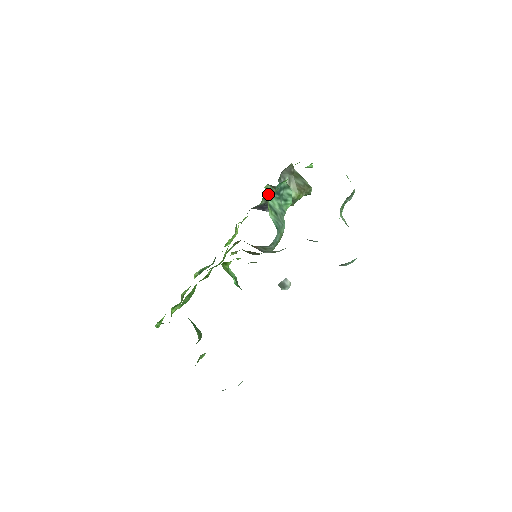
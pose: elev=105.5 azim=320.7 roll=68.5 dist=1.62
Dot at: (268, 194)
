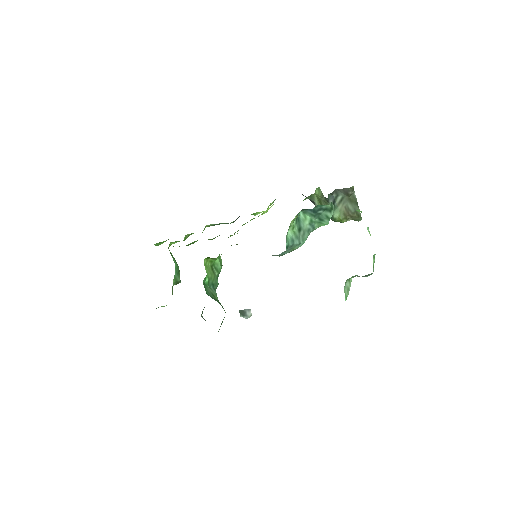
Dot at: (317, 195)
